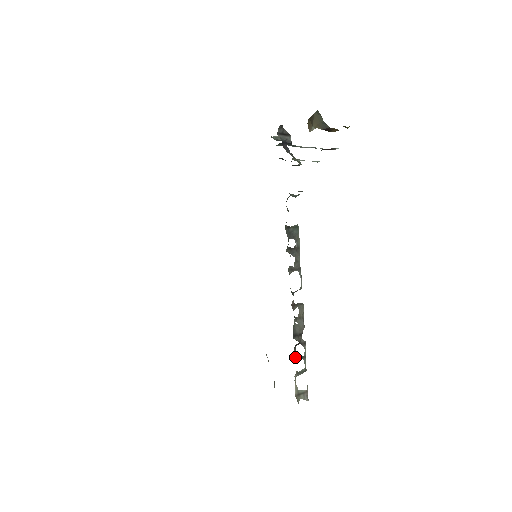
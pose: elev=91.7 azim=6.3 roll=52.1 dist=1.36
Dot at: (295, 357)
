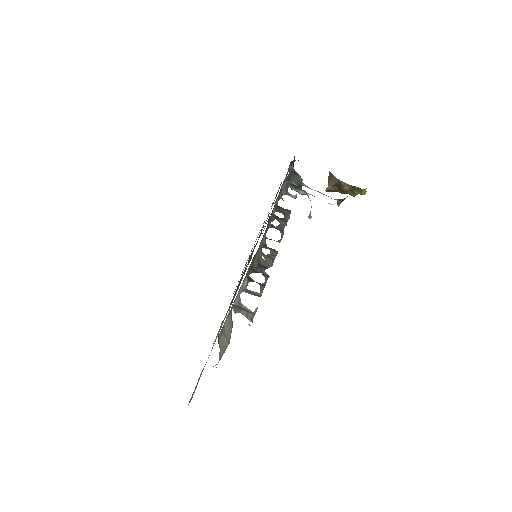
Dot at: (249, 278)
